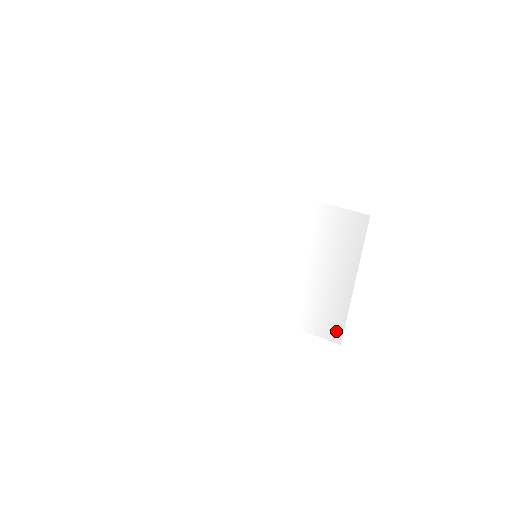
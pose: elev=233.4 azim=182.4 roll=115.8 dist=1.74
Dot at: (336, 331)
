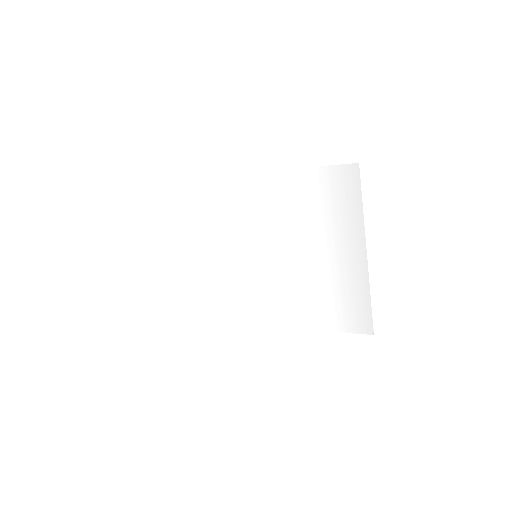
Dot at: (364, 319)
